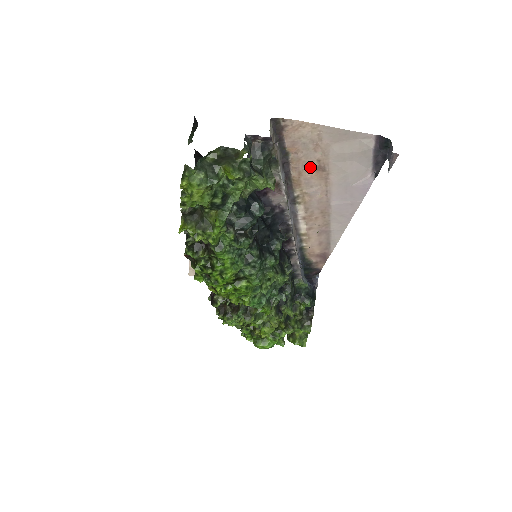
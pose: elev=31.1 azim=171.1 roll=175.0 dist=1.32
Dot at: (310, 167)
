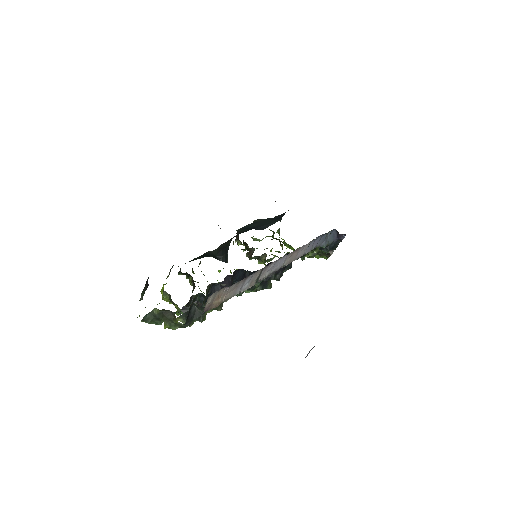
Dot at: occluded
